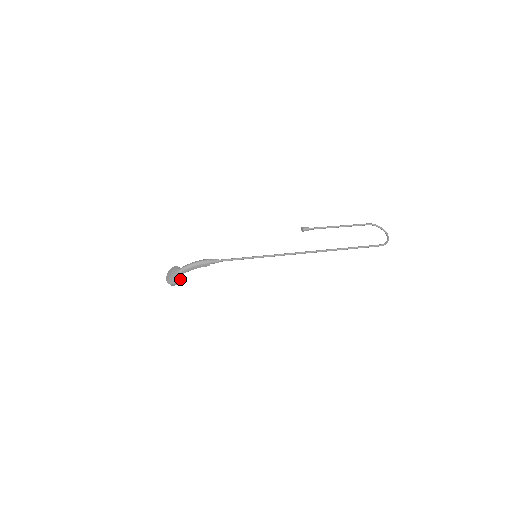
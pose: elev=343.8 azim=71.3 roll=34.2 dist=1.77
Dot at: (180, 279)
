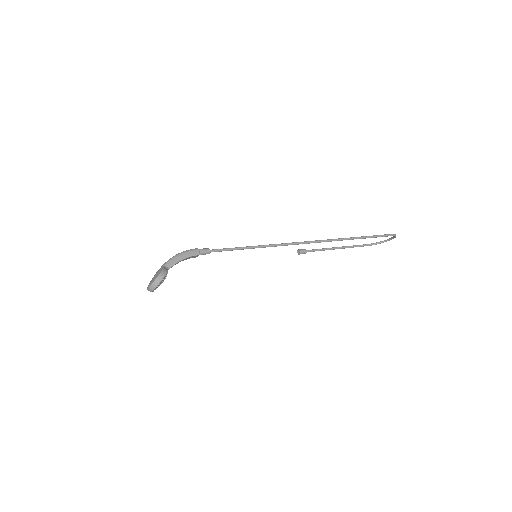
Dot at: (165, 271)
